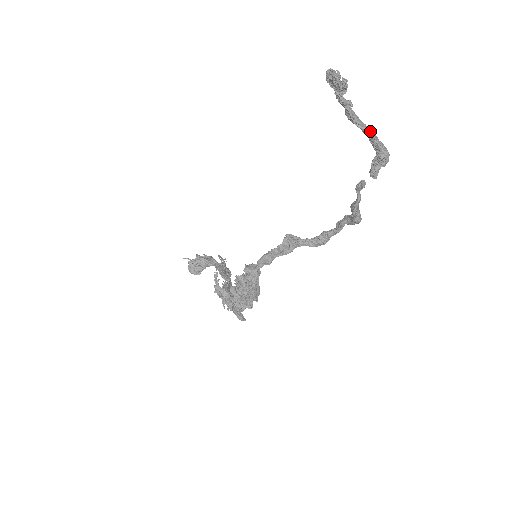
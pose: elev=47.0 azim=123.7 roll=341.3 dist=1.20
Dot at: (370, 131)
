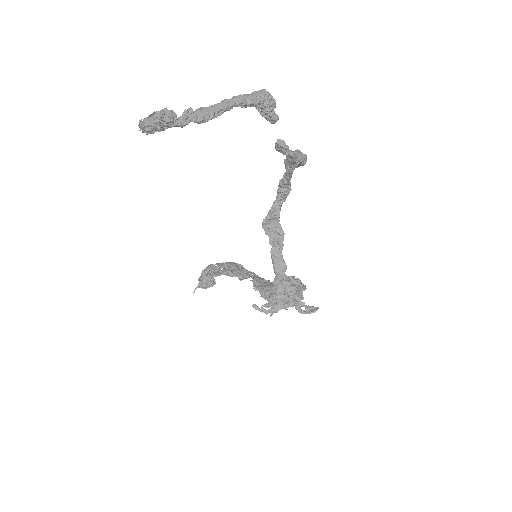
Dot at: (231, 103)
